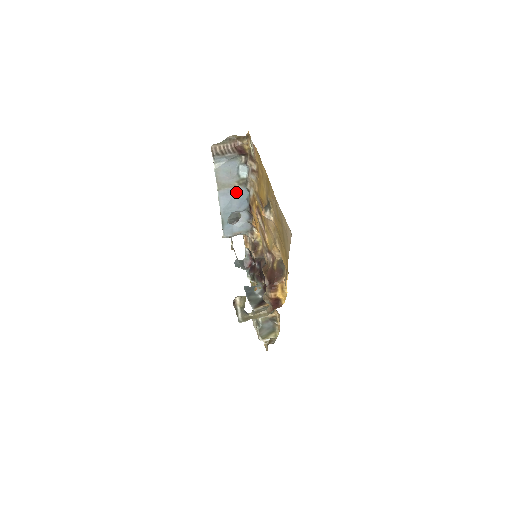
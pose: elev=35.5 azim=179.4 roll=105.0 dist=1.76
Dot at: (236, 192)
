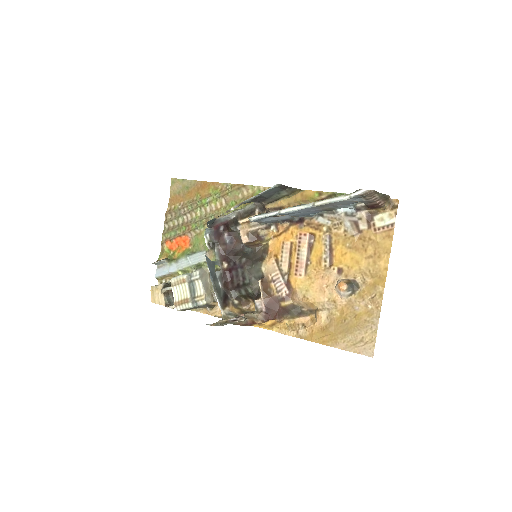
Dot at: (315, 210)
